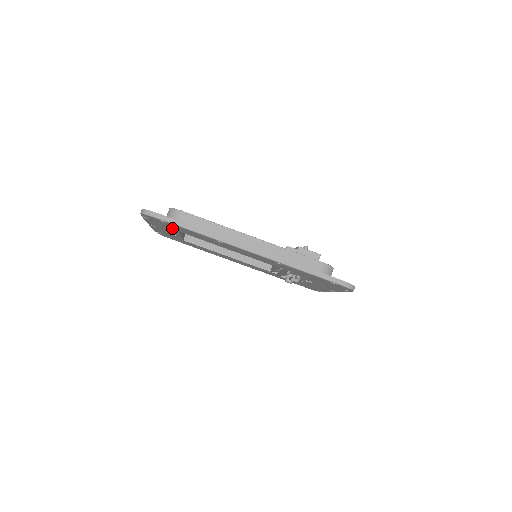
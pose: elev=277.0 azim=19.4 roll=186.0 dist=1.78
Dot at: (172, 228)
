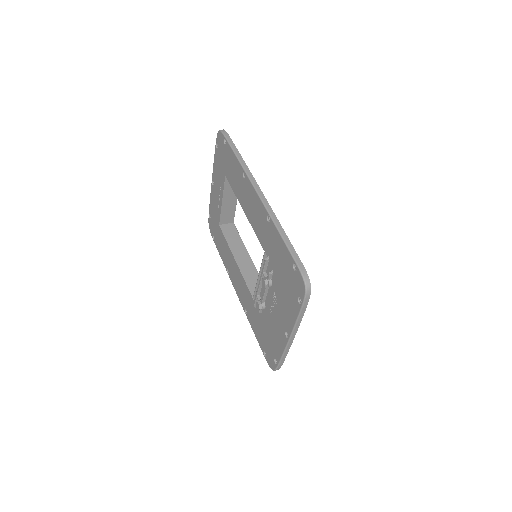
Dot at: (224, 168)
